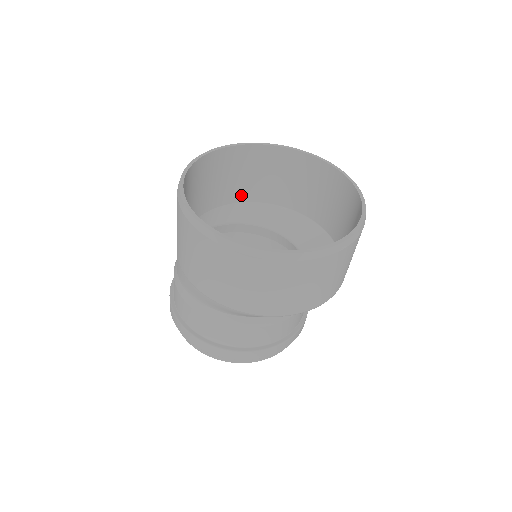
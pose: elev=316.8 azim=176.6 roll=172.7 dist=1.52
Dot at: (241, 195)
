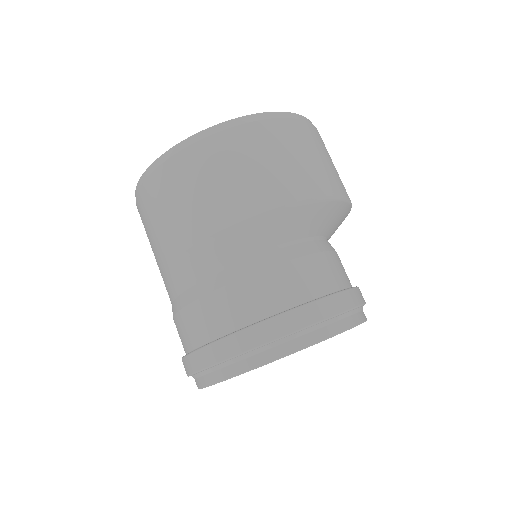
Dot at: occluded
